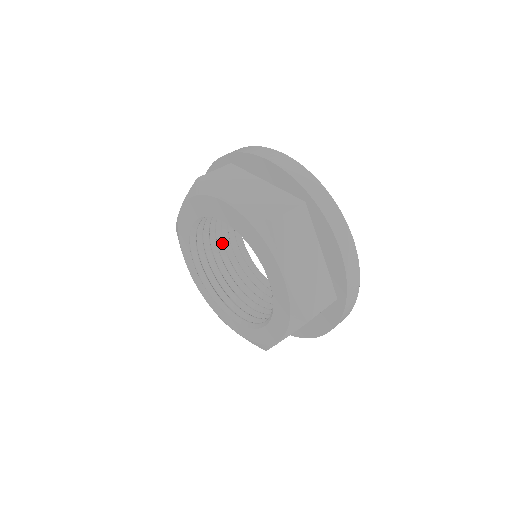
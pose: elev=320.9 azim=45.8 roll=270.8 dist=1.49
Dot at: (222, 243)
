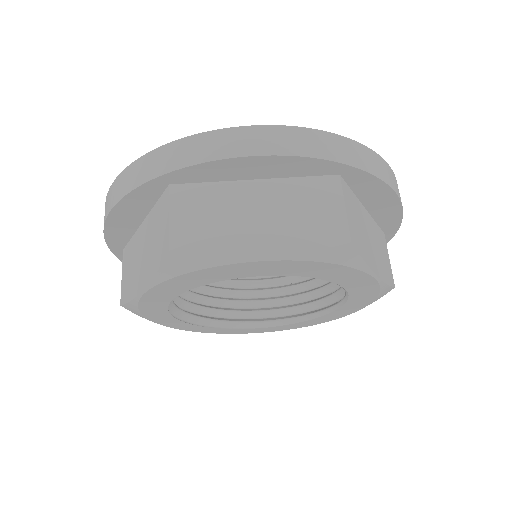
Dot at: occluded
